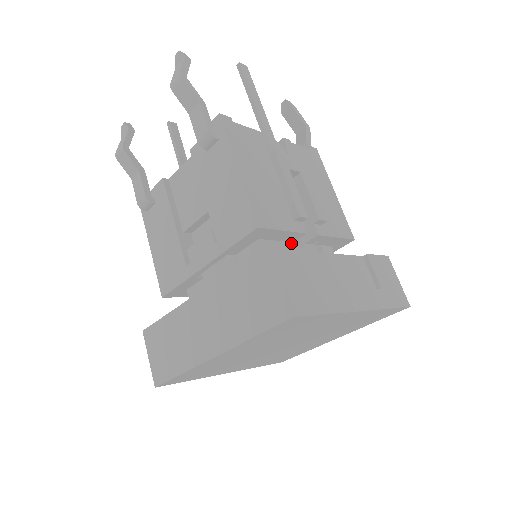
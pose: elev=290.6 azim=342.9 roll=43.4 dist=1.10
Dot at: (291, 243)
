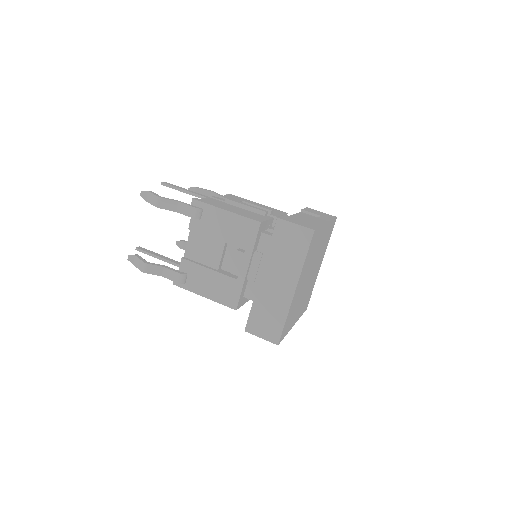
Dot at: occluded
